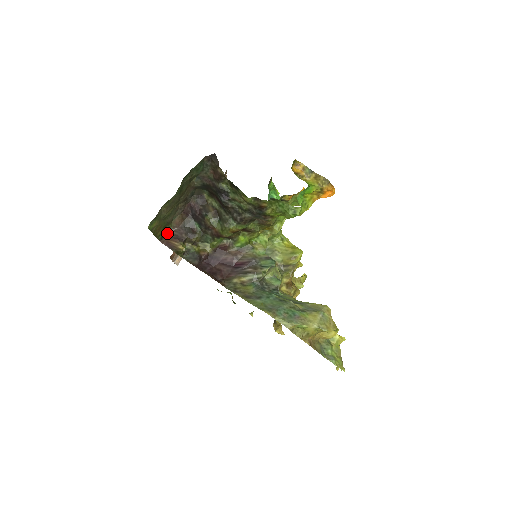
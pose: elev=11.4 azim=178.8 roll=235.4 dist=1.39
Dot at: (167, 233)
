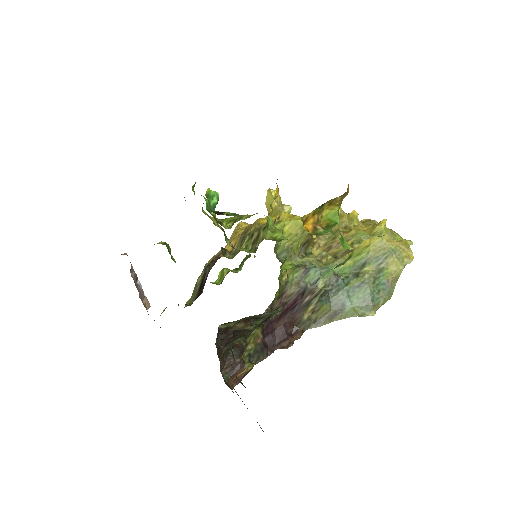
Dot at: (225, 379)
